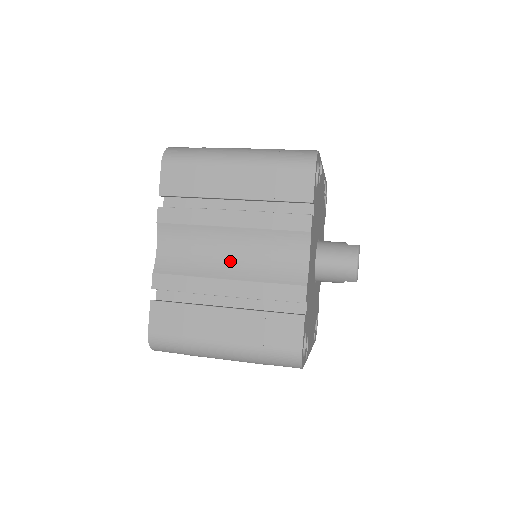
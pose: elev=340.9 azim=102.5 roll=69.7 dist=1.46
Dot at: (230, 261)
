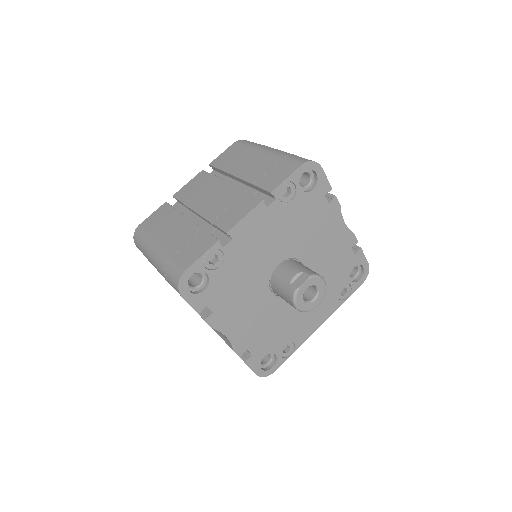
Dot at: occluded
